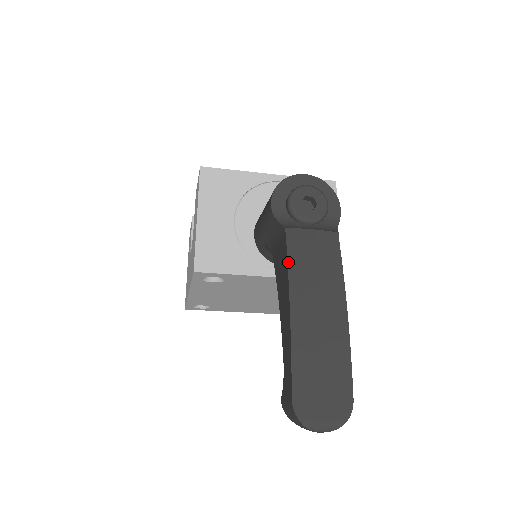
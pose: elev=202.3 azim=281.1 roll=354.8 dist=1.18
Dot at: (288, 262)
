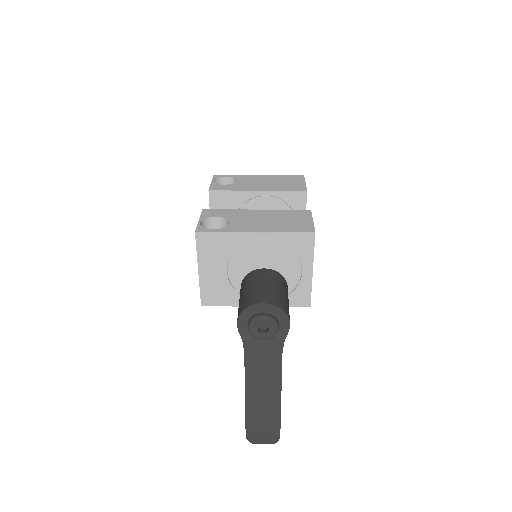
Dot at: (245, 373)
